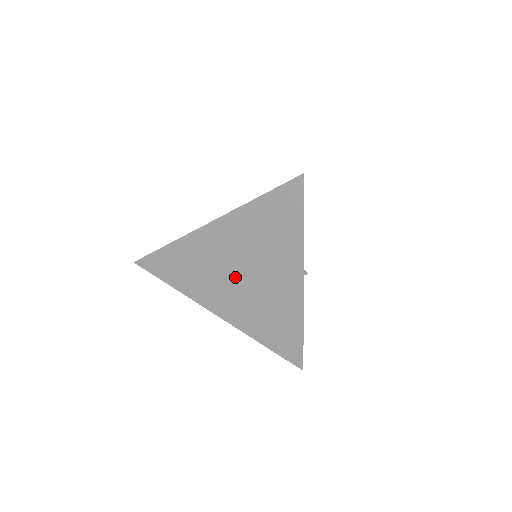
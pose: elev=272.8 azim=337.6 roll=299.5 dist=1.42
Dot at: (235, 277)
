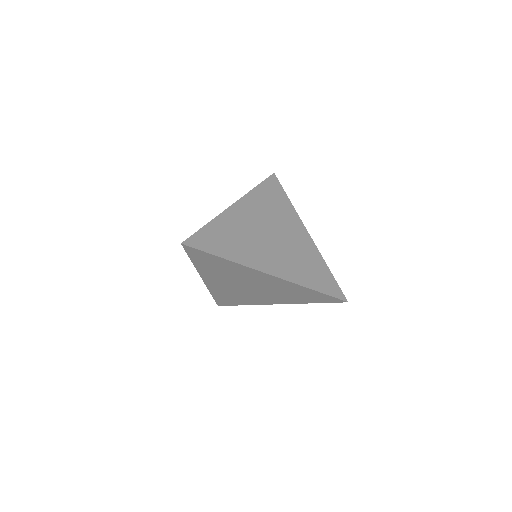
Dot at: (267, 237)
